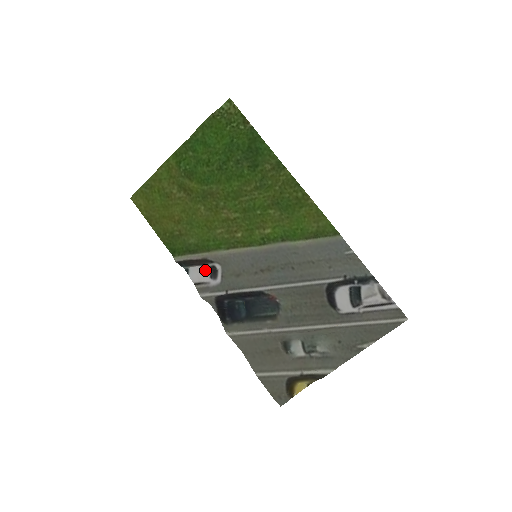
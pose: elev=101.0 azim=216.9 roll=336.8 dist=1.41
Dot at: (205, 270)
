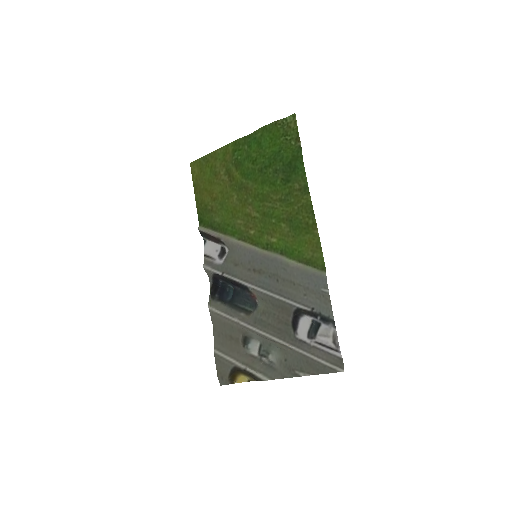
Dot at: (217, 248)
